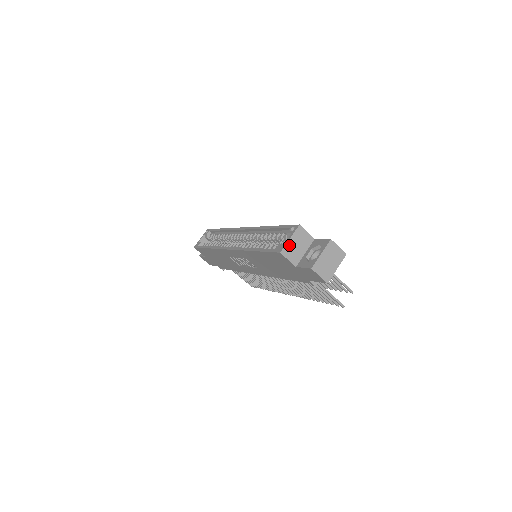
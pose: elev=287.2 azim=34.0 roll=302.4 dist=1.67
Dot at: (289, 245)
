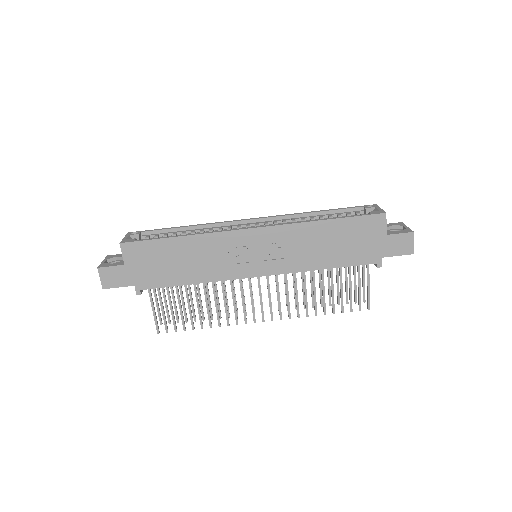
Dot at: occluded
